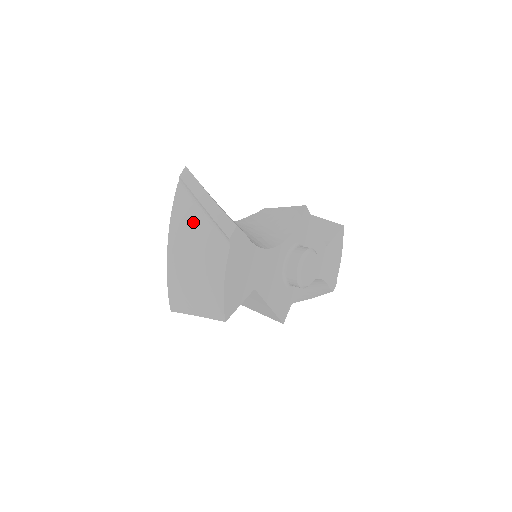
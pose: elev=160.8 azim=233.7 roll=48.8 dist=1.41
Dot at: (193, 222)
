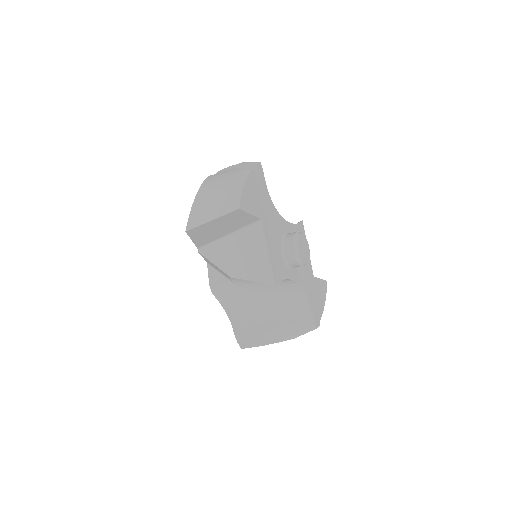
Dot at: (226, 172)
